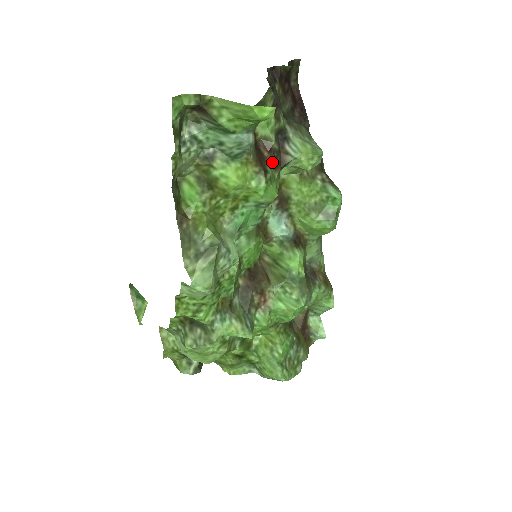
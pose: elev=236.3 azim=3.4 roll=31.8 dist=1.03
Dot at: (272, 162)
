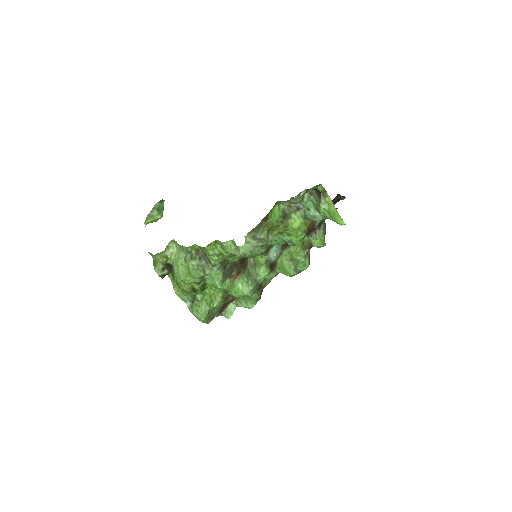
Dot at: (309, 231)
